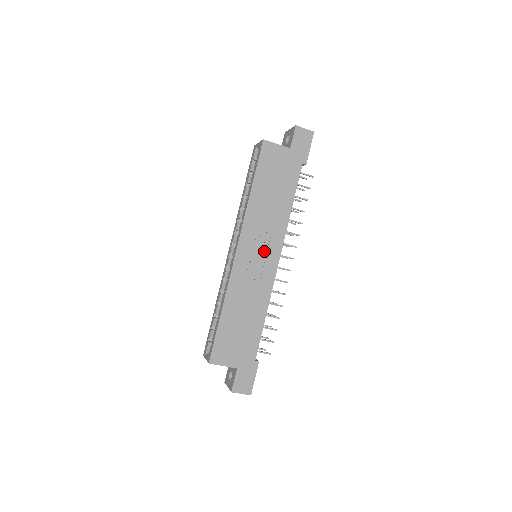
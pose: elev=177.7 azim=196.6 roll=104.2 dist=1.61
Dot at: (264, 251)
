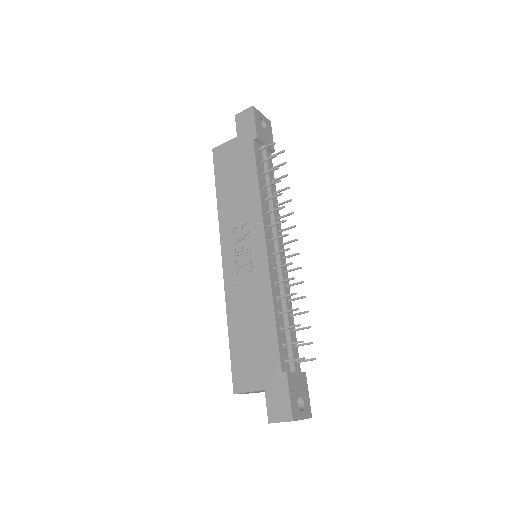
Dot at: (247, 244)
